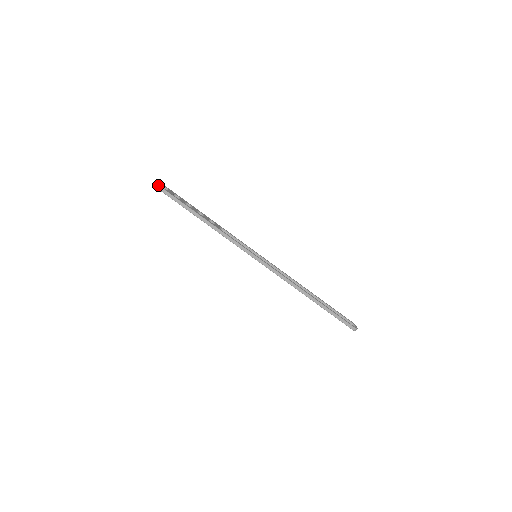
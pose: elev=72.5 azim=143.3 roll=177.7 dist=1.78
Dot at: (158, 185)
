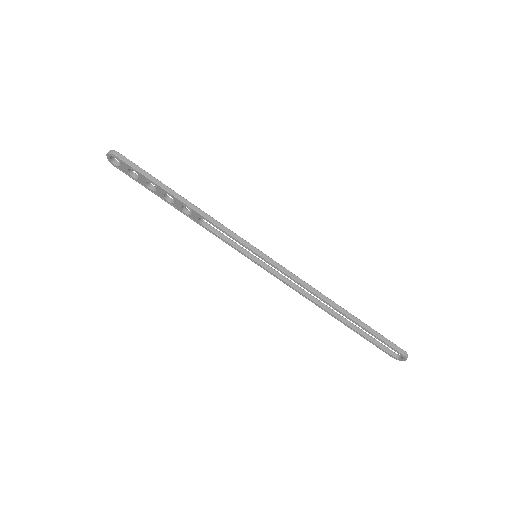
Dot at: occluded
